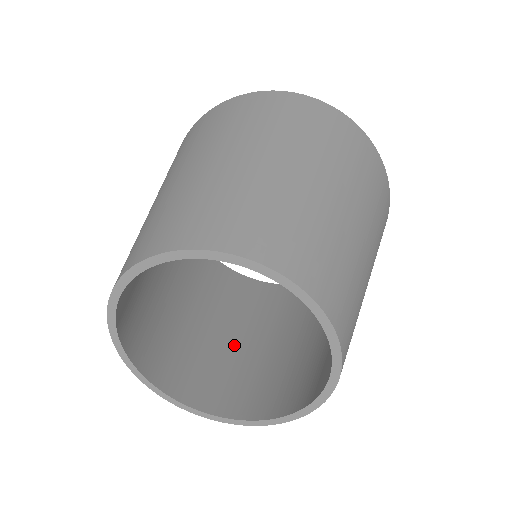
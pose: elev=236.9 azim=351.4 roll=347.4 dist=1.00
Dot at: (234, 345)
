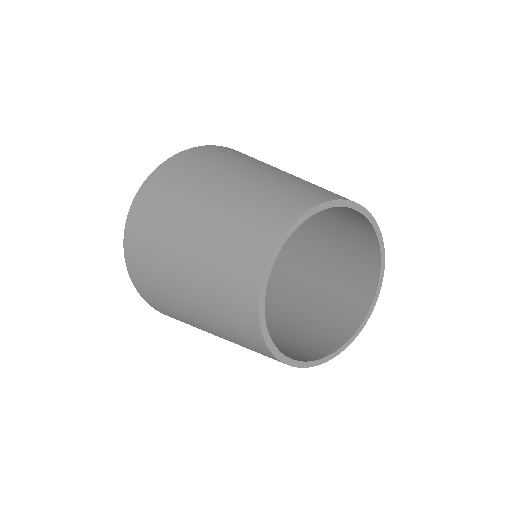
Dot at: occluded
